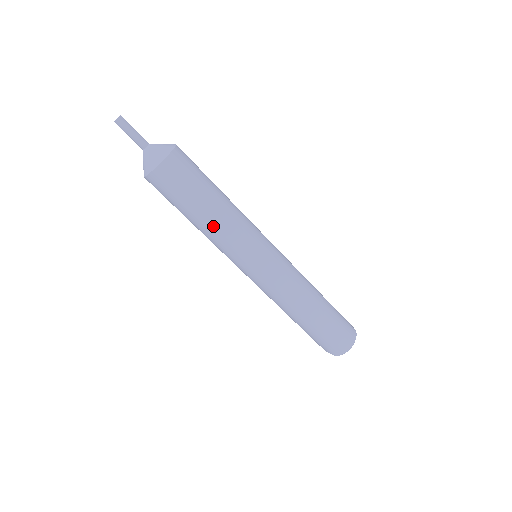
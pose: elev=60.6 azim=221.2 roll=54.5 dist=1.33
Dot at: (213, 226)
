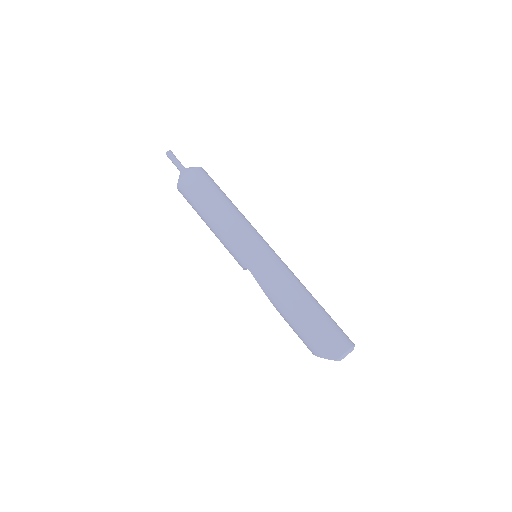
Dot at: (224, 214)
